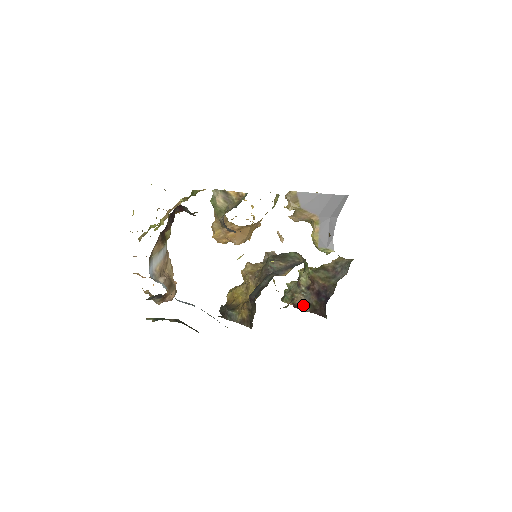
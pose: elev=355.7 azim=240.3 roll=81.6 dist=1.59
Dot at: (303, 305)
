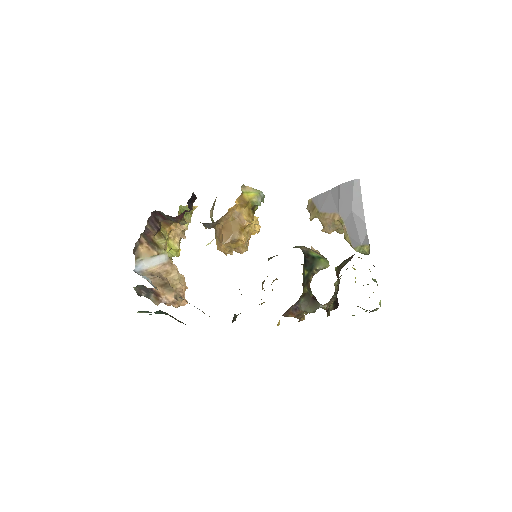
Dot at: occluded
